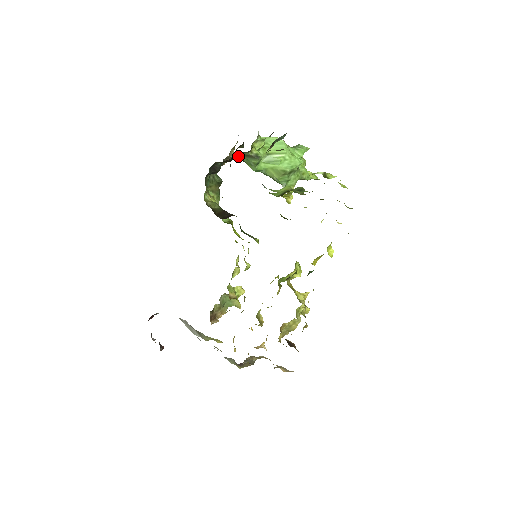
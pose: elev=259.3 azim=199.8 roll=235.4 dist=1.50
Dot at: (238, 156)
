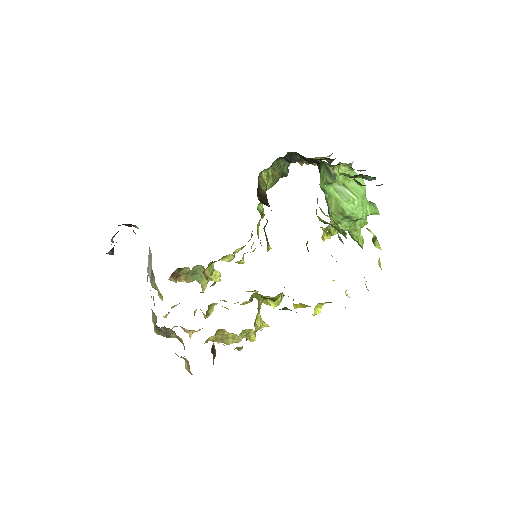
Dot at: (320, 162)
